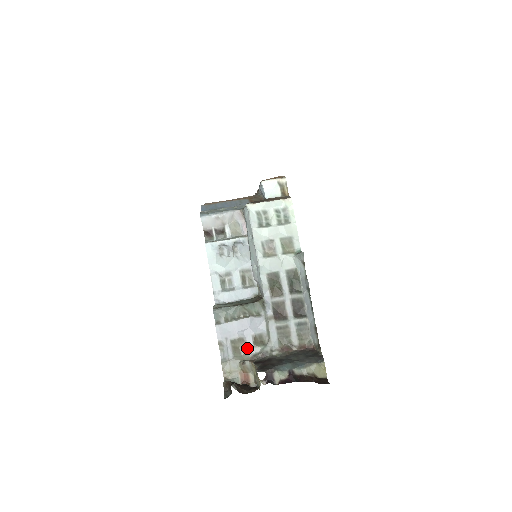
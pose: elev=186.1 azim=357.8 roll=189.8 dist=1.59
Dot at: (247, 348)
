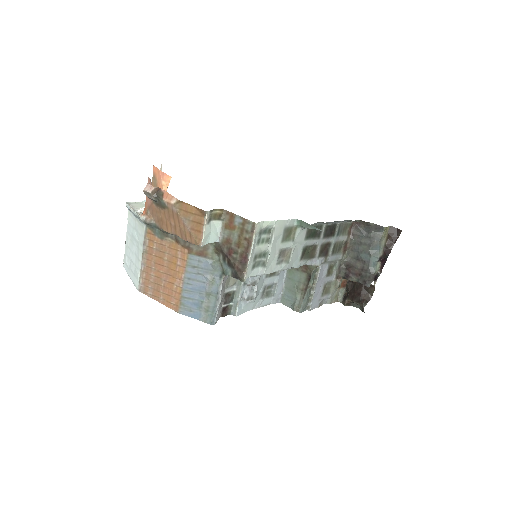
Dot at: (330, 281)
